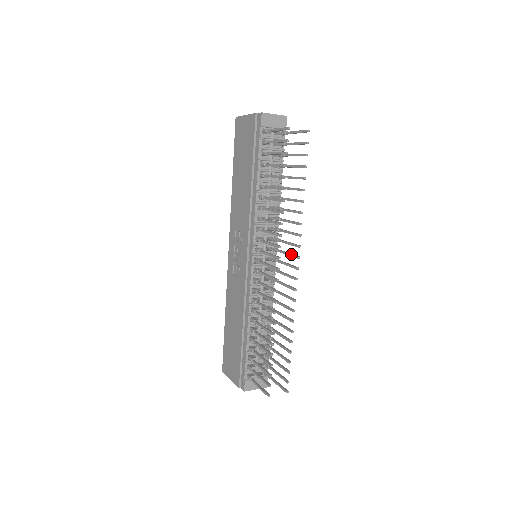
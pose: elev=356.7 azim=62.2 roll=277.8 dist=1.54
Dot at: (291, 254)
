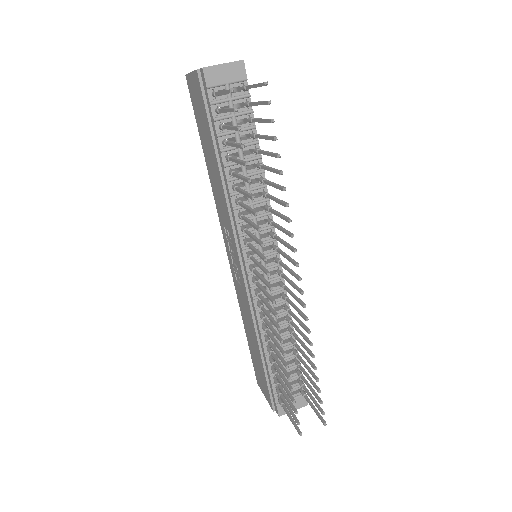
Dot at: (289, 259)
